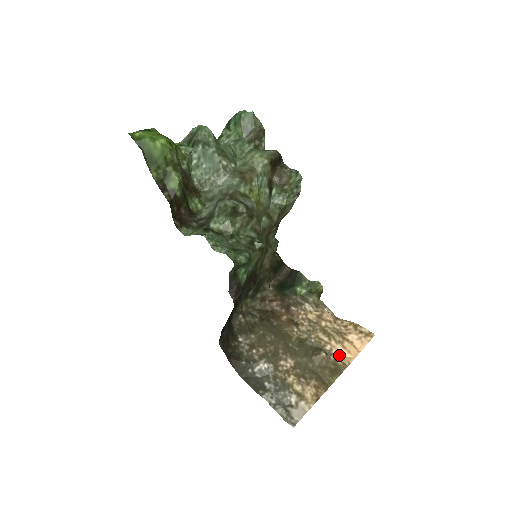
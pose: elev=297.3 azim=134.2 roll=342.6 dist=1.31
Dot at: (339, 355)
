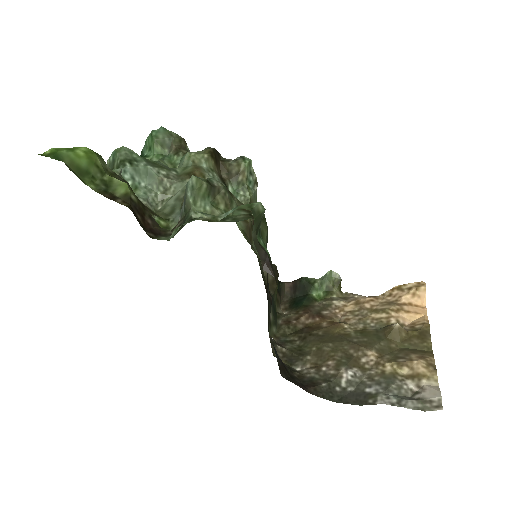
Dot at: (410, 322)
